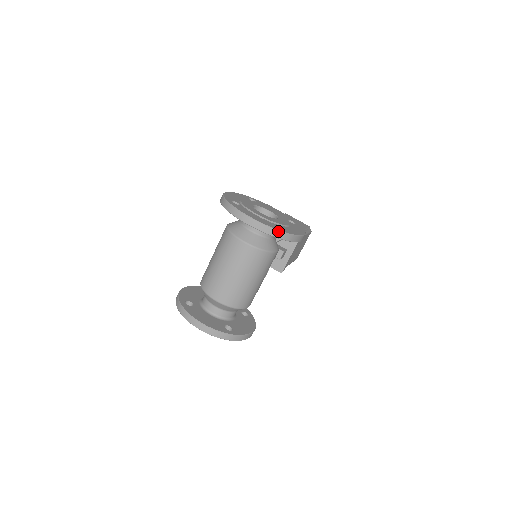
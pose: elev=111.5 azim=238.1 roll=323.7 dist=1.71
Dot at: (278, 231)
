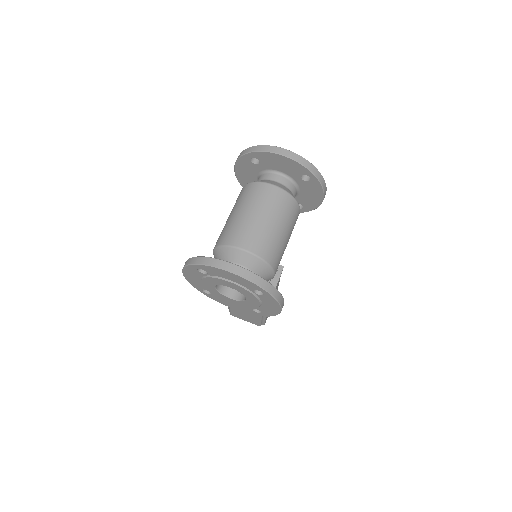
Dot at: (313, 165)
